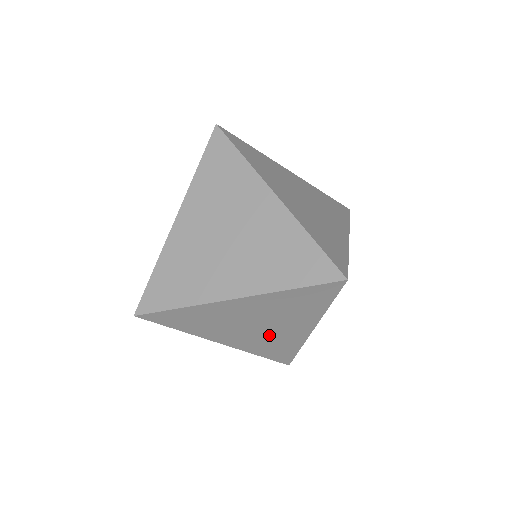
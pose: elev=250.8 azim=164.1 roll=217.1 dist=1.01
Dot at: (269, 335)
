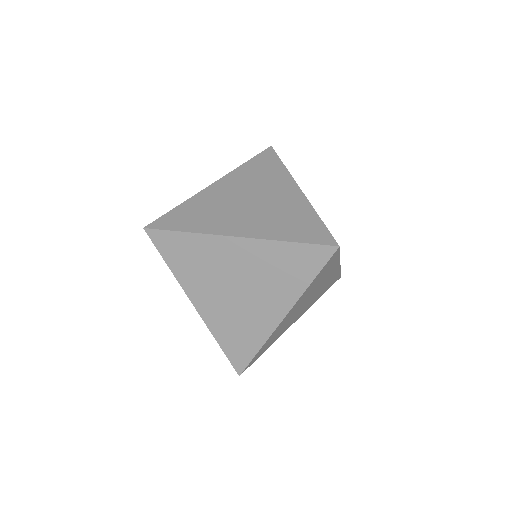
Dot at: occluded
